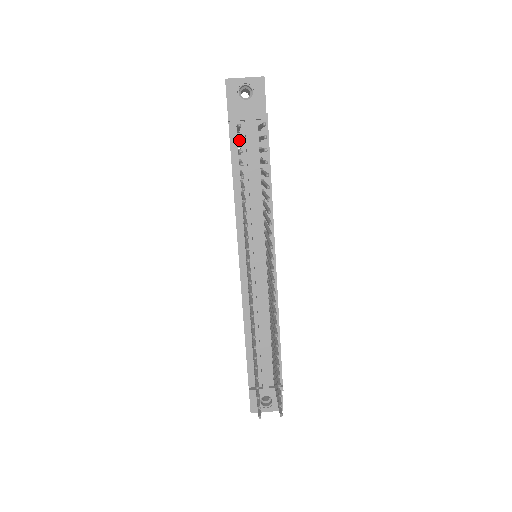
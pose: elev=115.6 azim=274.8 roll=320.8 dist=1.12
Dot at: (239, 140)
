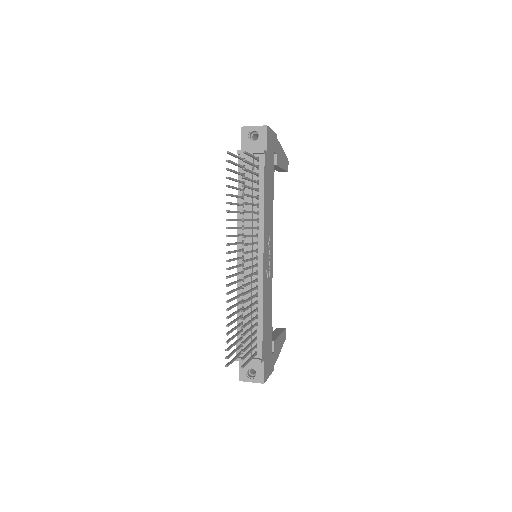
Dot at: (228, 162)
